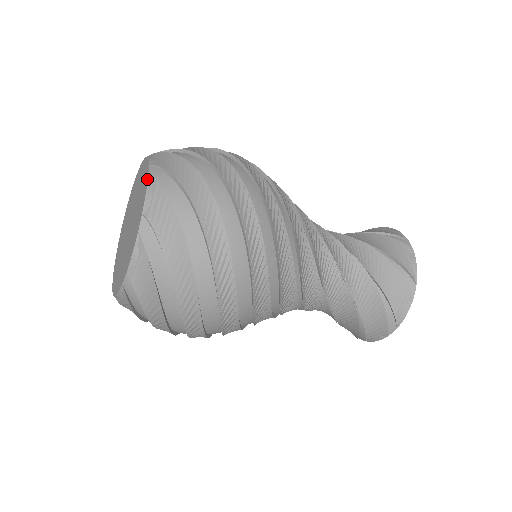
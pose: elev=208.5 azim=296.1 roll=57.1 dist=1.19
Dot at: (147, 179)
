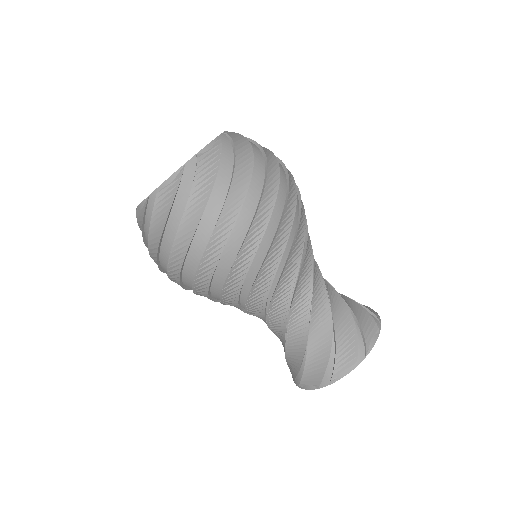
Dot at: (216, 137)
